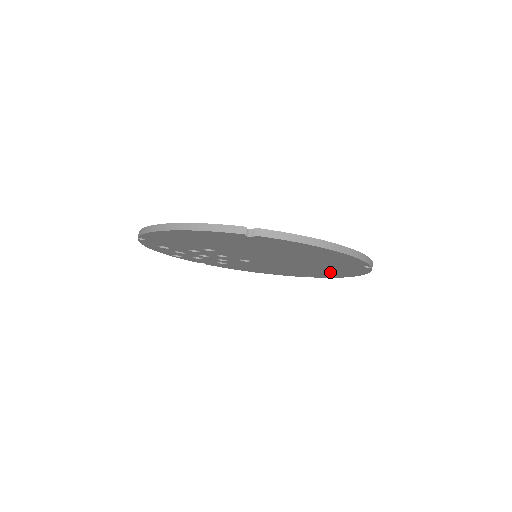
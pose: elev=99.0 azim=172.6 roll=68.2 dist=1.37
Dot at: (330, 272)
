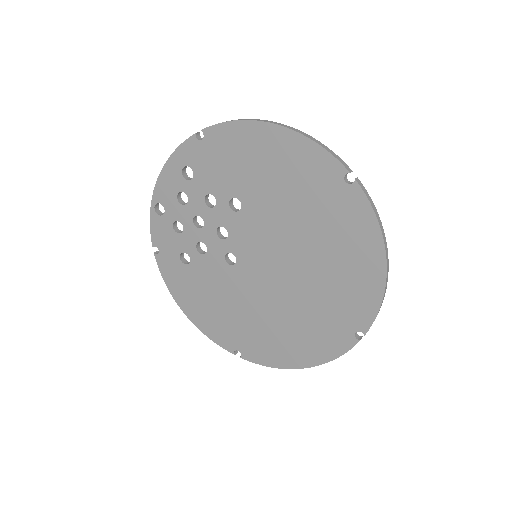
Dot at: (287, 342)
